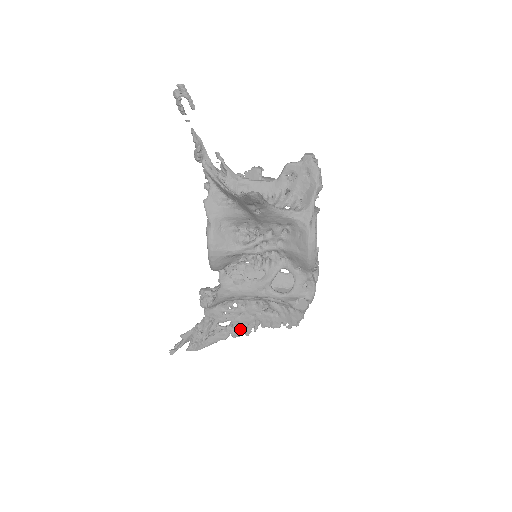
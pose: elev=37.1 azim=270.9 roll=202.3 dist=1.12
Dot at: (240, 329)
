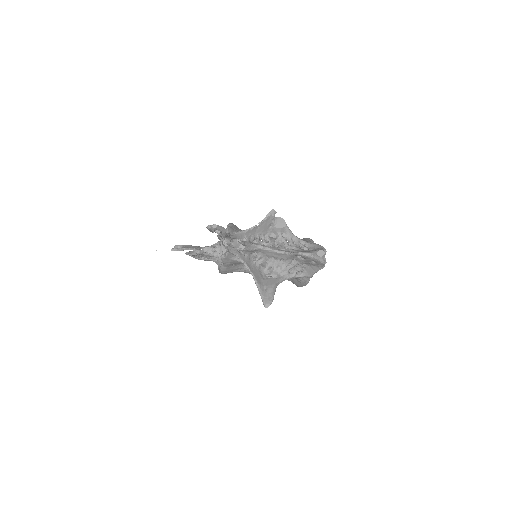
Dot at: occluded
